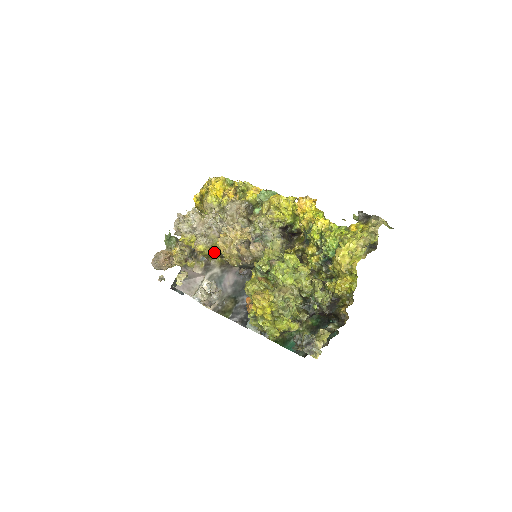
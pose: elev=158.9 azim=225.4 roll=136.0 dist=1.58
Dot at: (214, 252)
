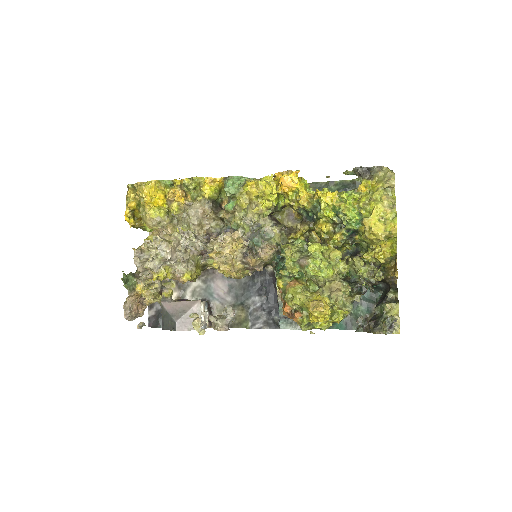
Dot at: (196, 271)
